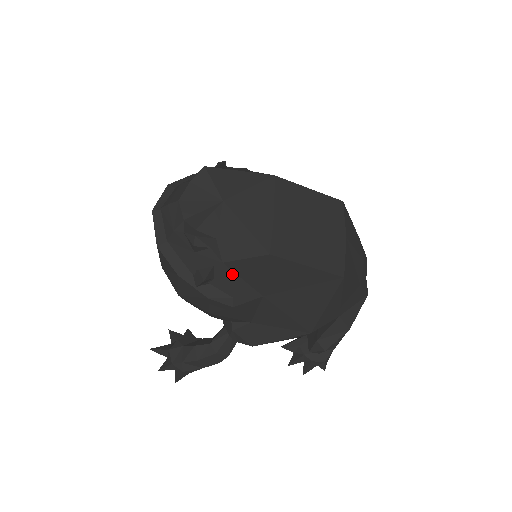
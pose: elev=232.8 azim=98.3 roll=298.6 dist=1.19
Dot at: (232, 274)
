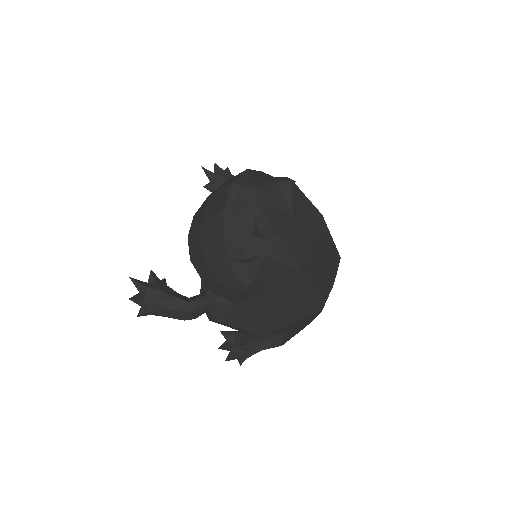
Dot at: (264, 266)
